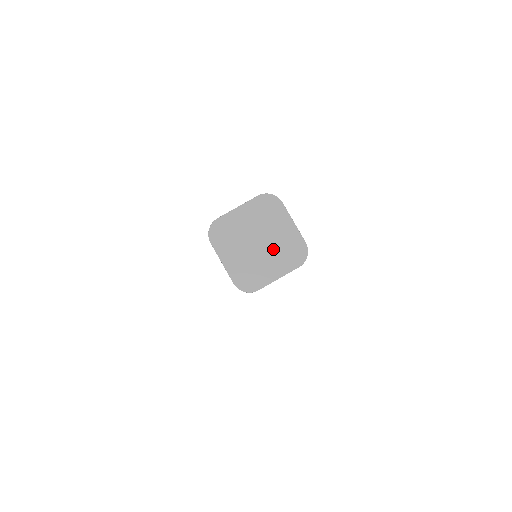
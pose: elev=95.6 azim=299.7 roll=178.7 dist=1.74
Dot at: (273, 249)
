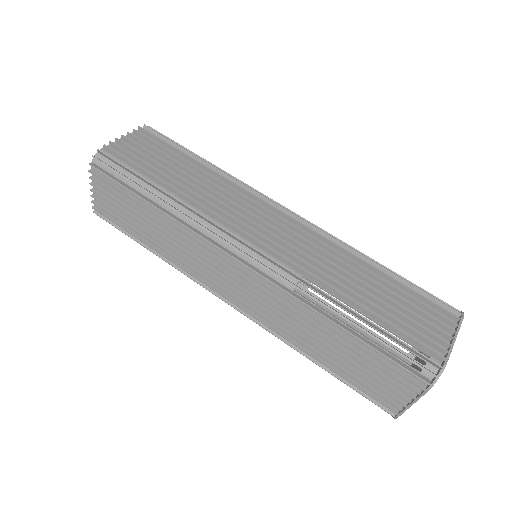
Dot at: occluded
